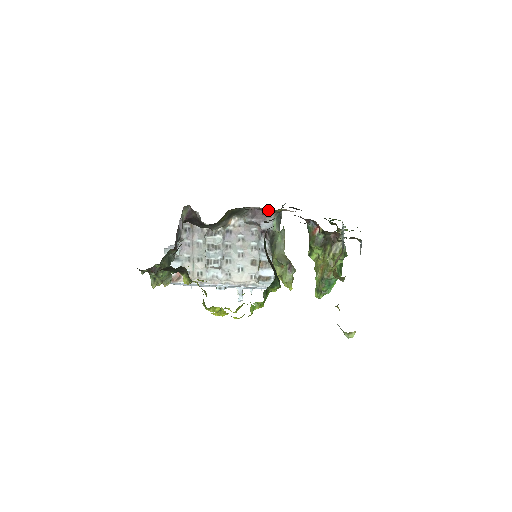
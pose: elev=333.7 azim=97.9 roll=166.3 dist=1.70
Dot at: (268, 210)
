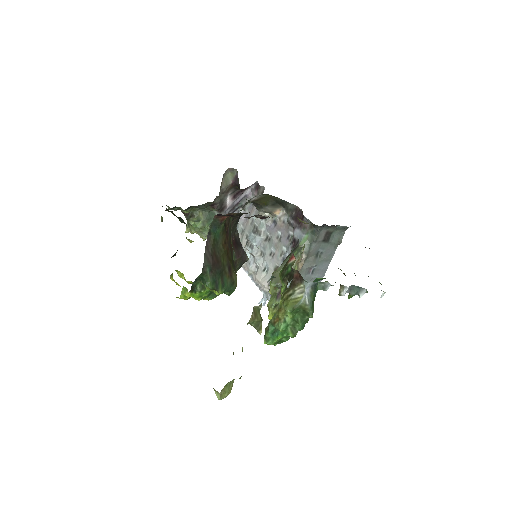
Dot at: occluded
